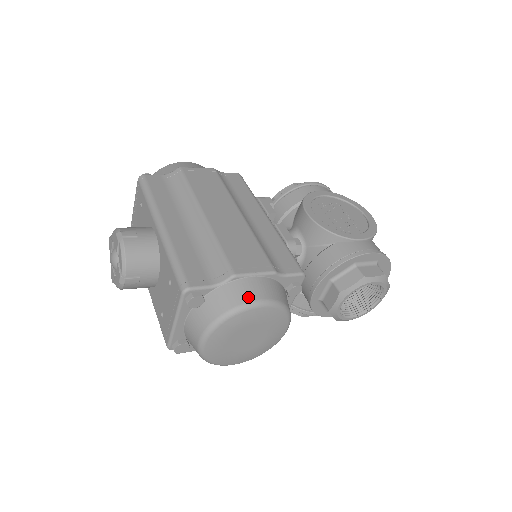
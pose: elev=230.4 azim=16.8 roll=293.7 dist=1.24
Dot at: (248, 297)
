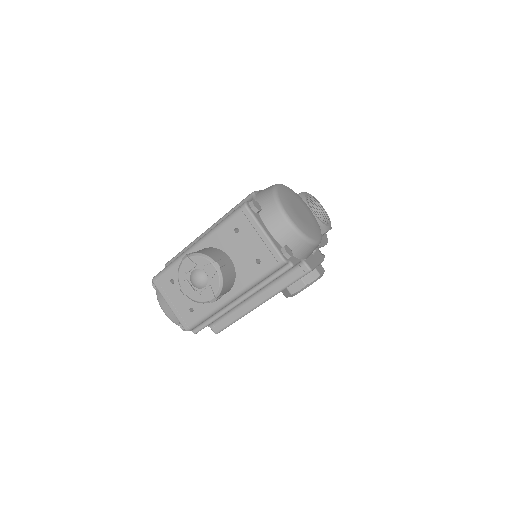
Dot at: (270, 187)
